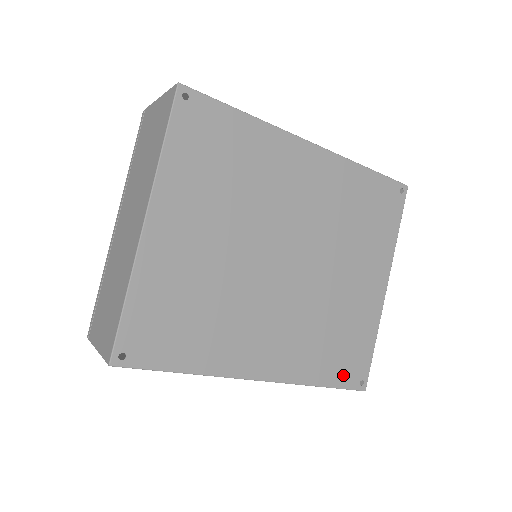
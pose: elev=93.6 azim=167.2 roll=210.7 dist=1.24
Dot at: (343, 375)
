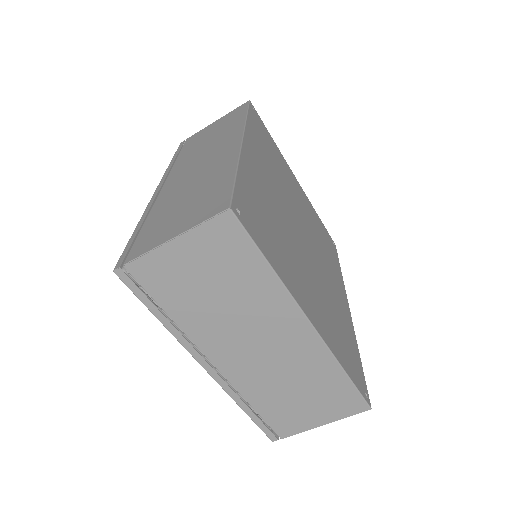
Dot at: (334, 252)
